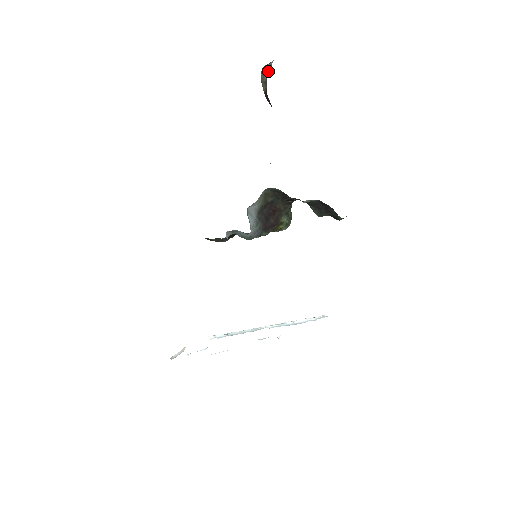
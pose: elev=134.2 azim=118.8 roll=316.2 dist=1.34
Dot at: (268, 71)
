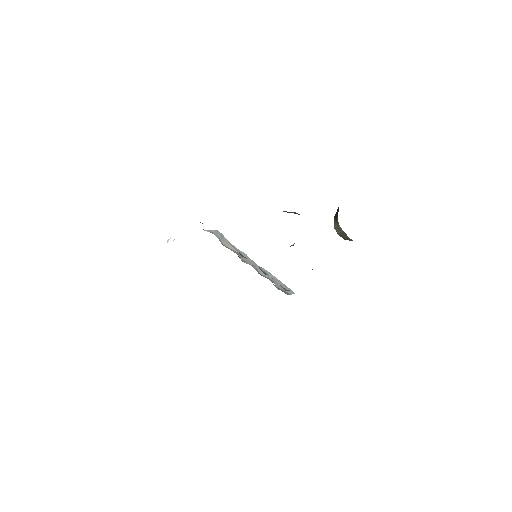
Dot at: occluded
